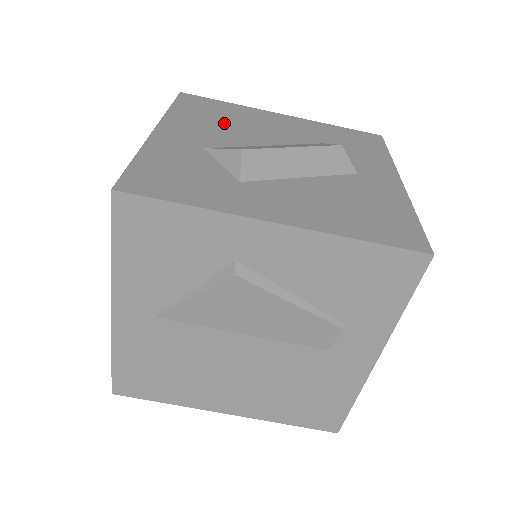
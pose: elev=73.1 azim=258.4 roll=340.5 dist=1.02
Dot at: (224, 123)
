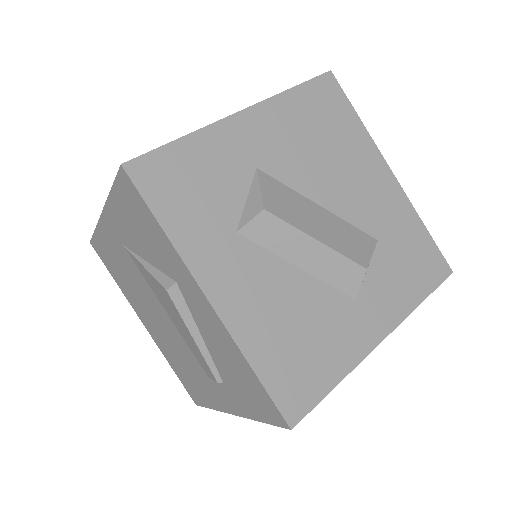
Dot at: (317, 146)
